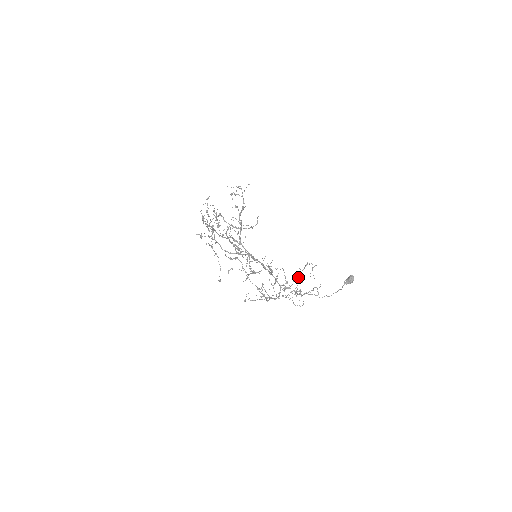
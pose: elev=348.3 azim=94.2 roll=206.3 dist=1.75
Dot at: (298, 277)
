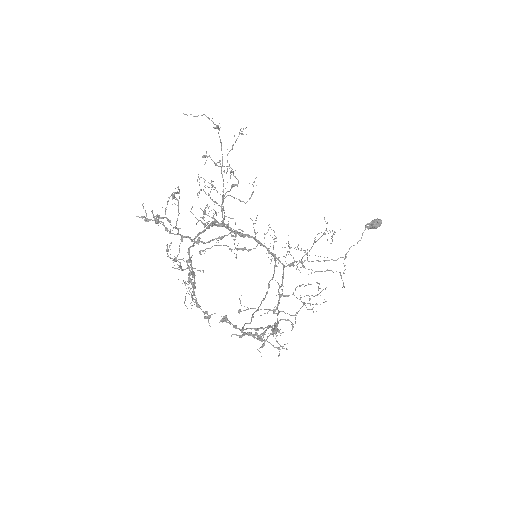
Dot at: (310, 249)
